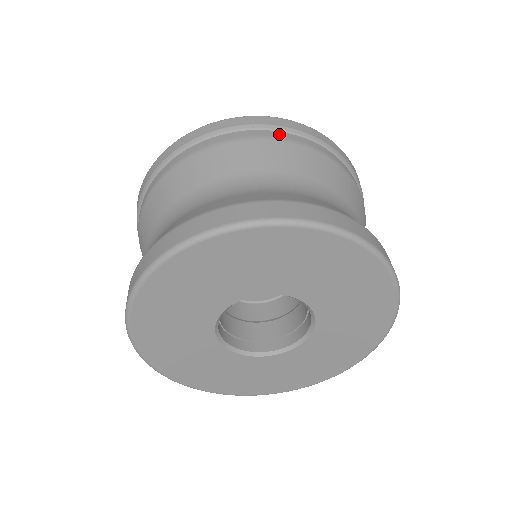
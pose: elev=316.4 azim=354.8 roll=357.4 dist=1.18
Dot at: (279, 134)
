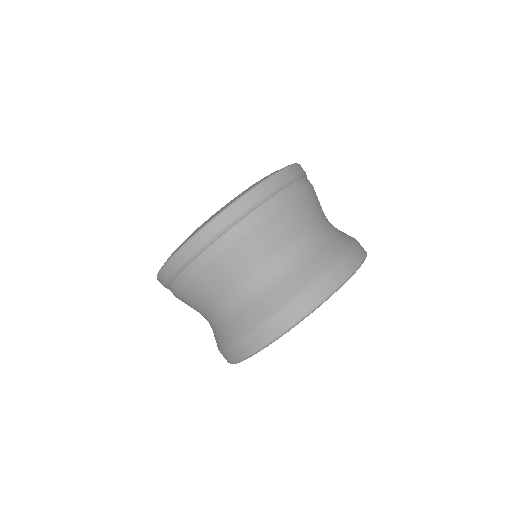
Dot at: (188, 272)
